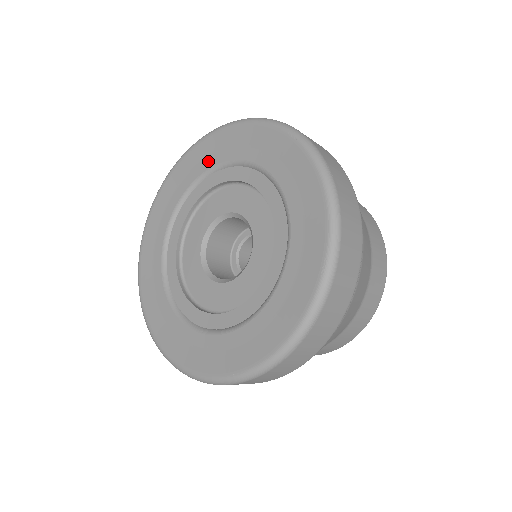
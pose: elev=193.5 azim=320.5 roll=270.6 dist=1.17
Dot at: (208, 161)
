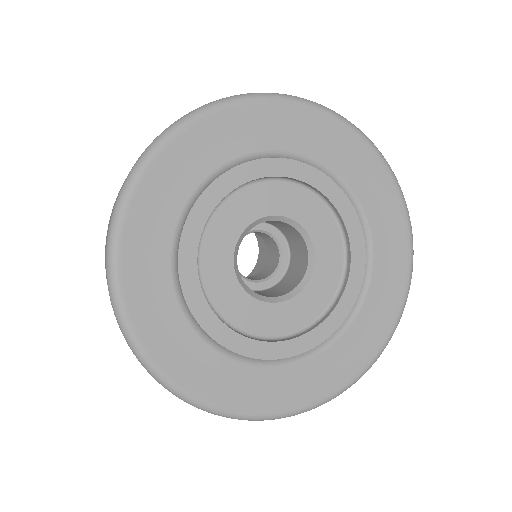
Dot at: (359, 182)
